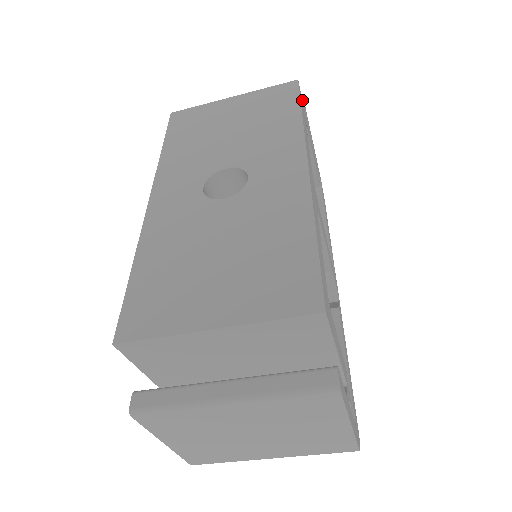
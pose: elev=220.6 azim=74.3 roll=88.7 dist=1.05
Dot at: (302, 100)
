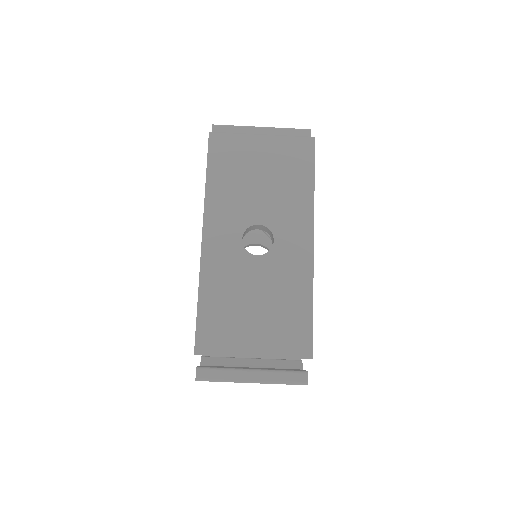
Dot at: occluded
